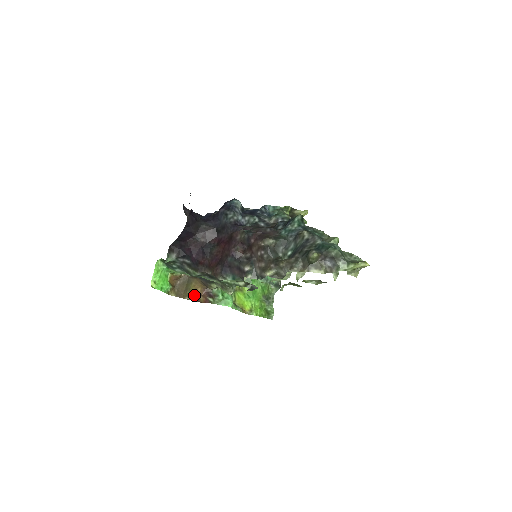
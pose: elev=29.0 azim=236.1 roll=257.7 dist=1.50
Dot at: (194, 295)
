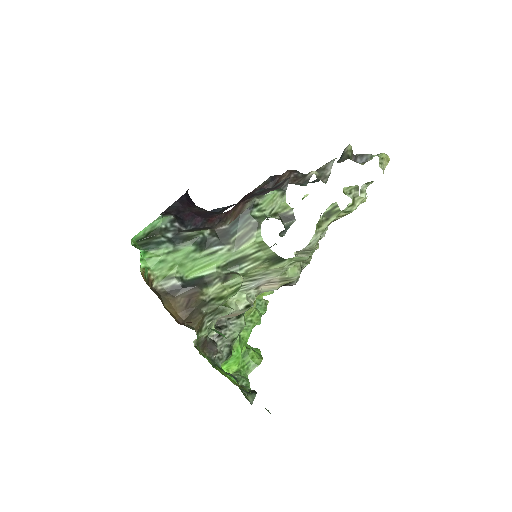
Dot at: occluded
